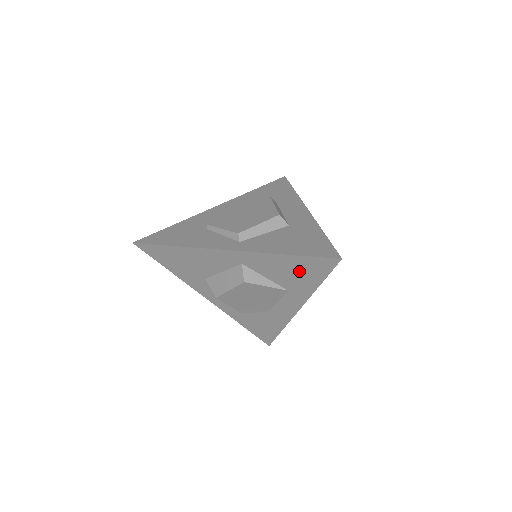
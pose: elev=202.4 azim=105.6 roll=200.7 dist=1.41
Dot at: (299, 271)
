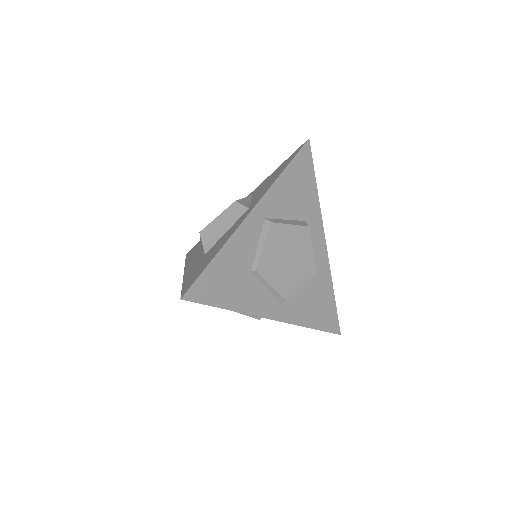
Dot at: occluded
